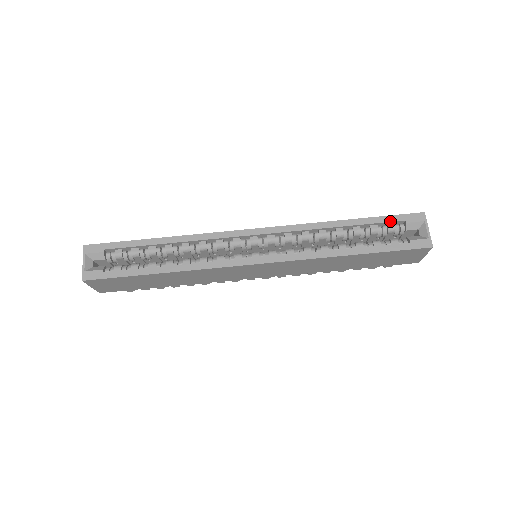
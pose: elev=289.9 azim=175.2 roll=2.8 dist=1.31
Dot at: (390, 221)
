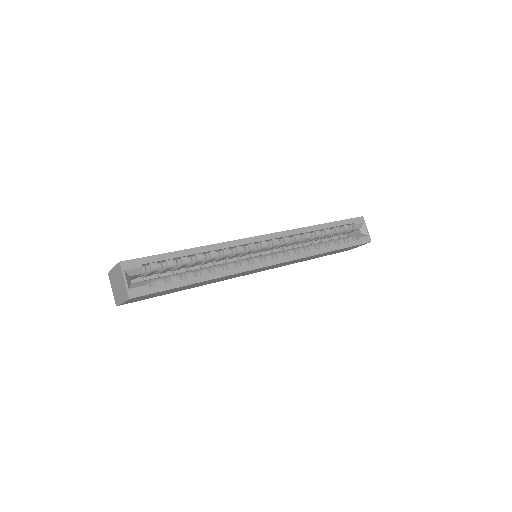
Dot at: (346, 224)
